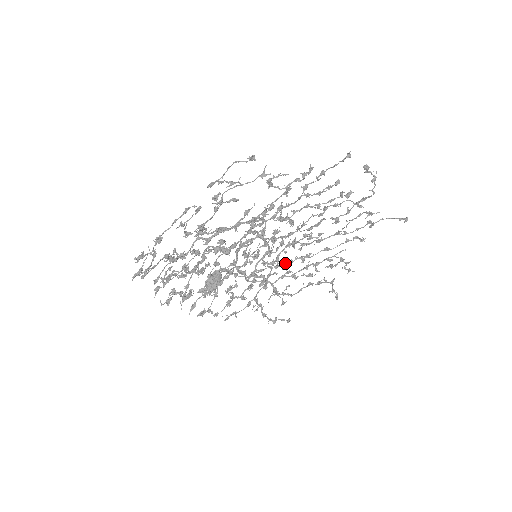
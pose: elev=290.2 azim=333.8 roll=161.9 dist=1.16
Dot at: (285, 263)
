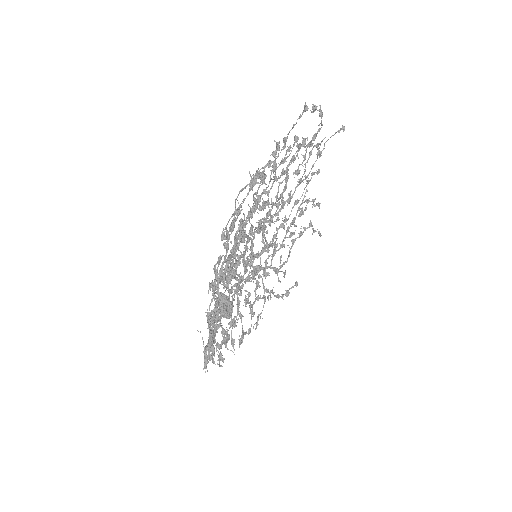
Dot at: occluded
